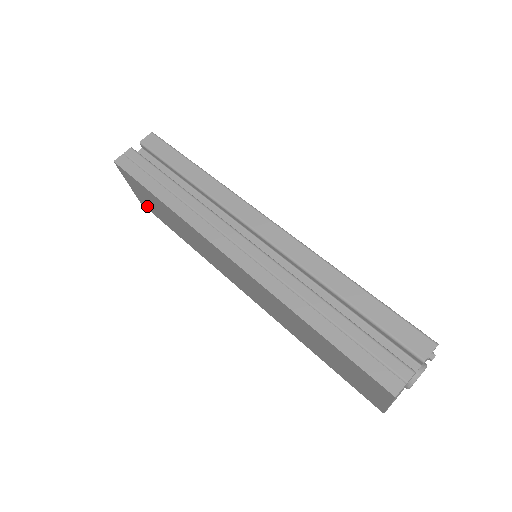
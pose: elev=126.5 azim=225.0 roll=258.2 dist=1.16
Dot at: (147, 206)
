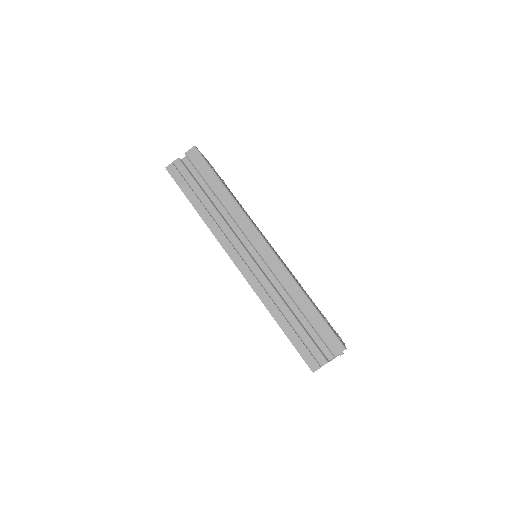
Dot at: occluded
